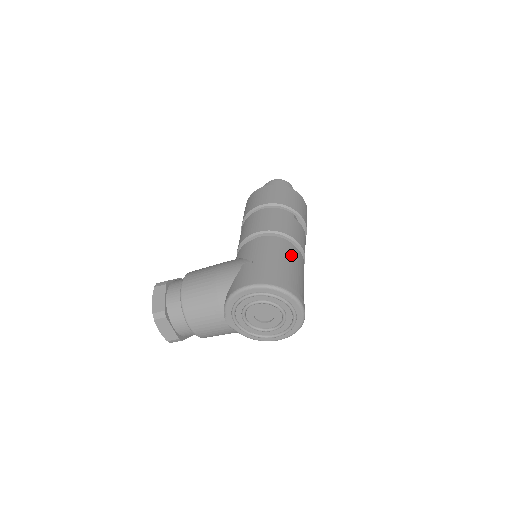
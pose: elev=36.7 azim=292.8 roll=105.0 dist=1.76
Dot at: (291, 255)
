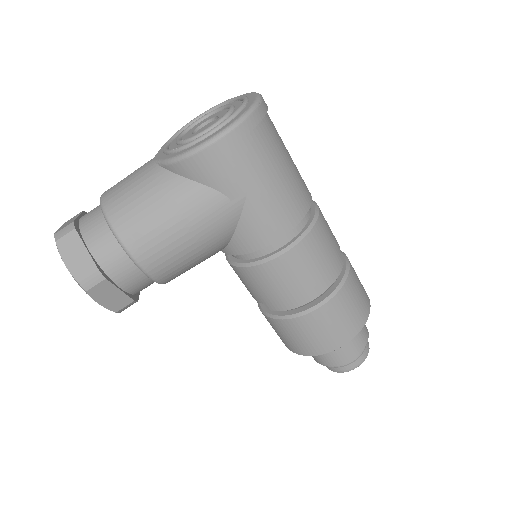
Dot at: occluded
